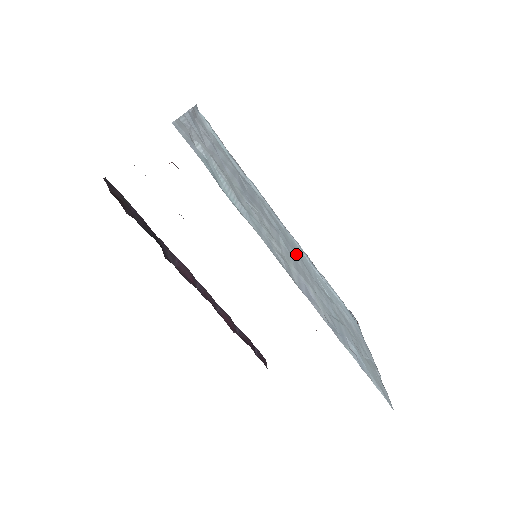
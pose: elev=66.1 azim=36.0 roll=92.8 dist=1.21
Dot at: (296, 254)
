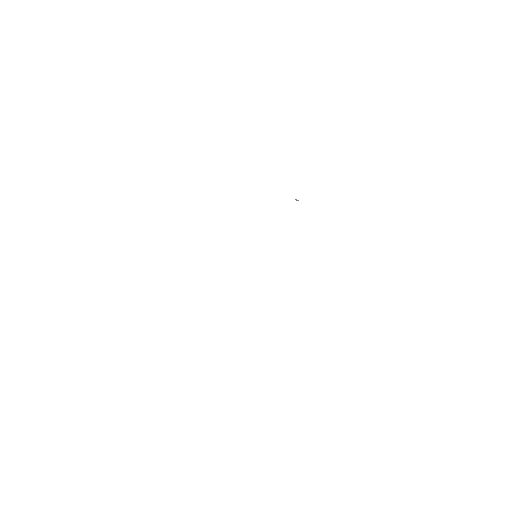
Dot at: occluded
